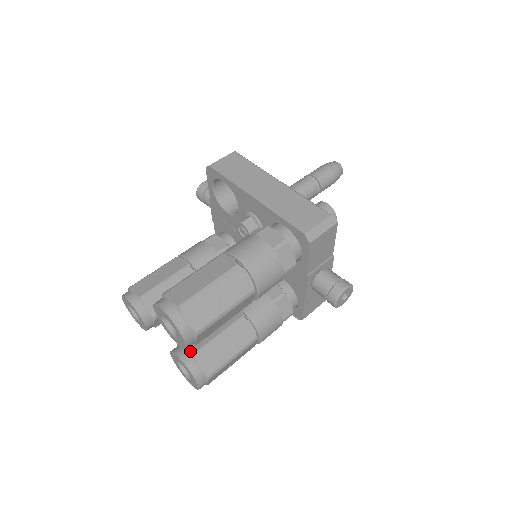
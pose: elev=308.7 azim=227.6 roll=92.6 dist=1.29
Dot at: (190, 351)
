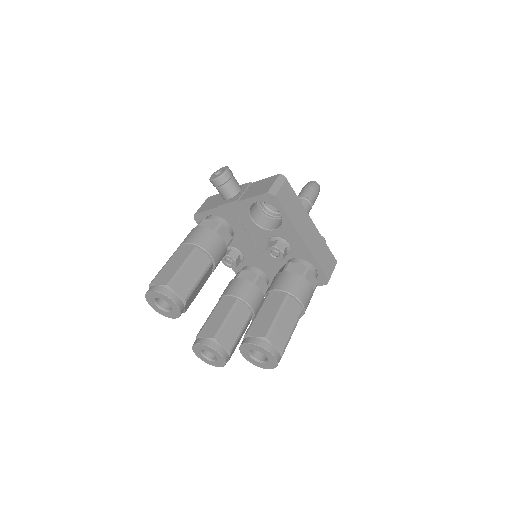
Dot at: (227, 348)
